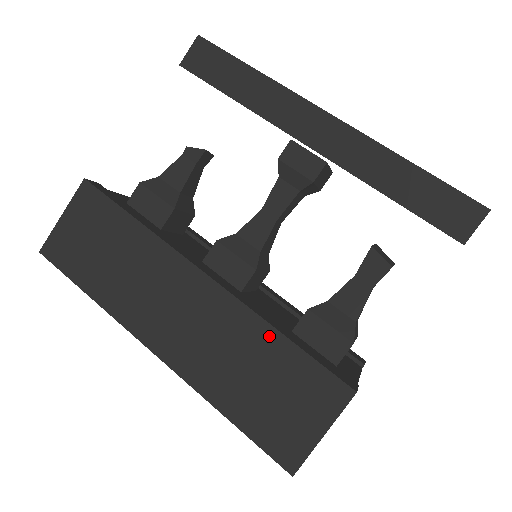
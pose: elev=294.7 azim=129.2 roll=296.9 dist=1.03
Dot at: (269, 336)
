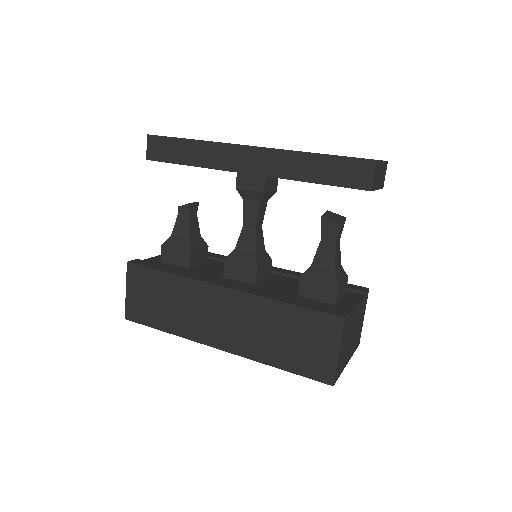
Dot at: (278, 308)
